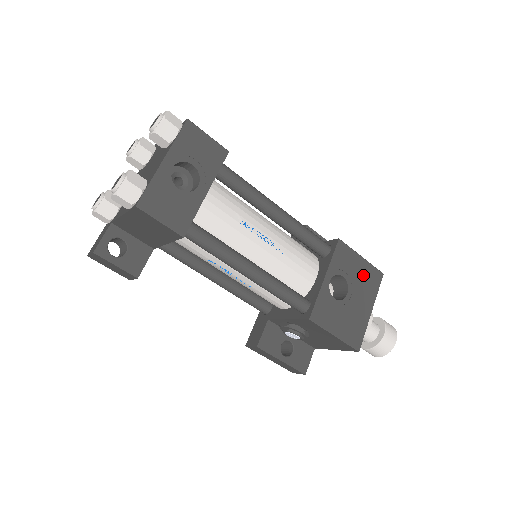
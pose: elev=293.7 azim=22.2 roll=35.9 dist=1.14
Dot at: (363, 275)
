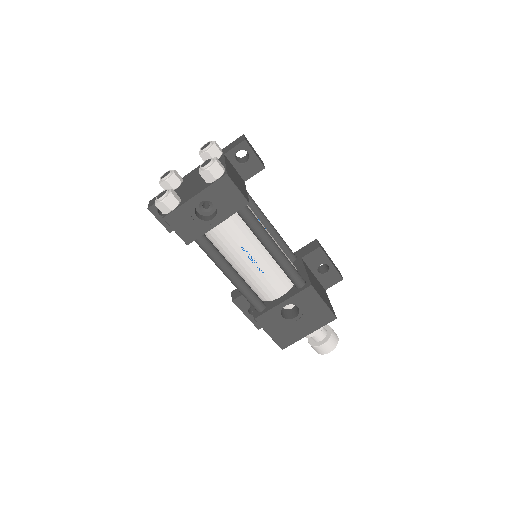
Dot at: (317, 313)
